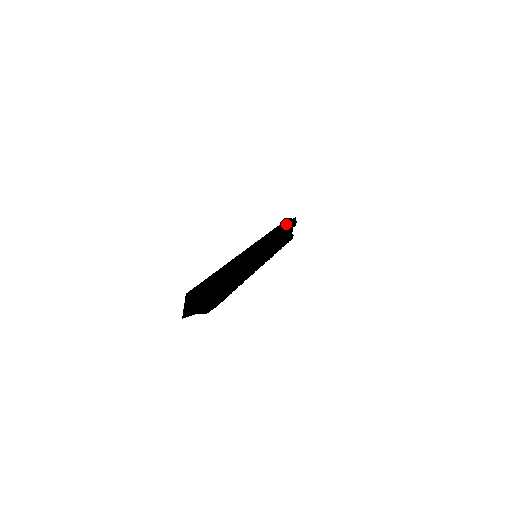
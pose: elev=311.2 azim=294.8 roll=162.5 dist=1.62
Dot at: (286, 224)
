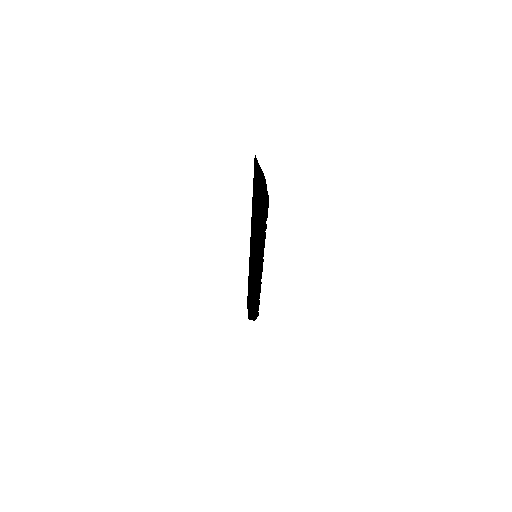
Dot at: occluded
